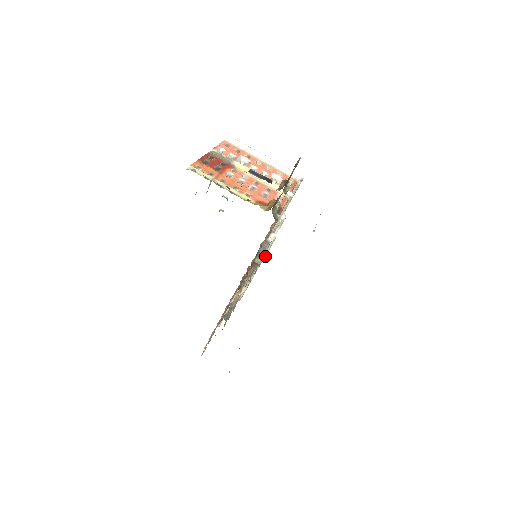
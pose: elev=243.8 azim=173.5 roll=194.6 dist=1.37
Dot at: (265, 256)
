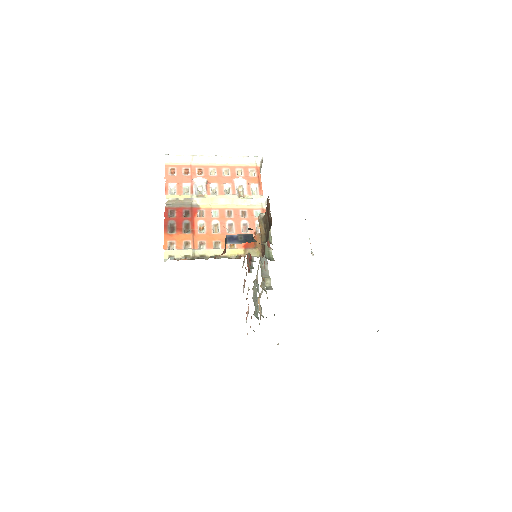
Dot at: occluded
